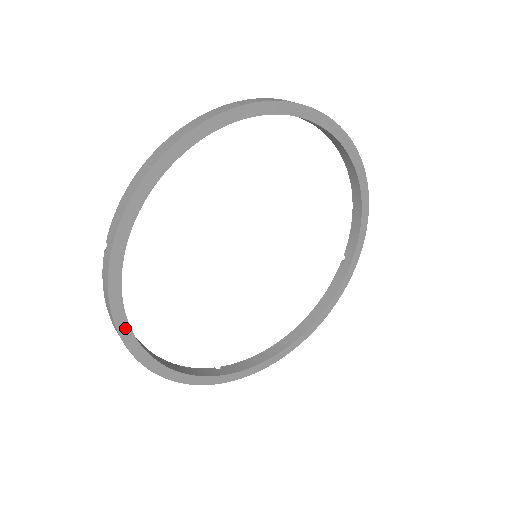
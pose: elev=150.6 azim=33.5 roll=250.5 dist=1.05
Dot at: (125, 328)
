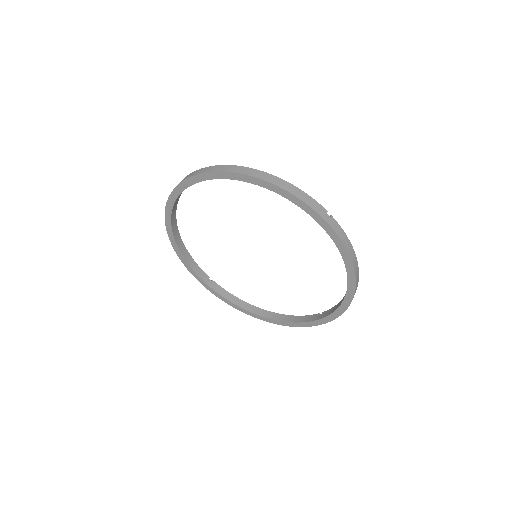
Dot at: (169, 218)
